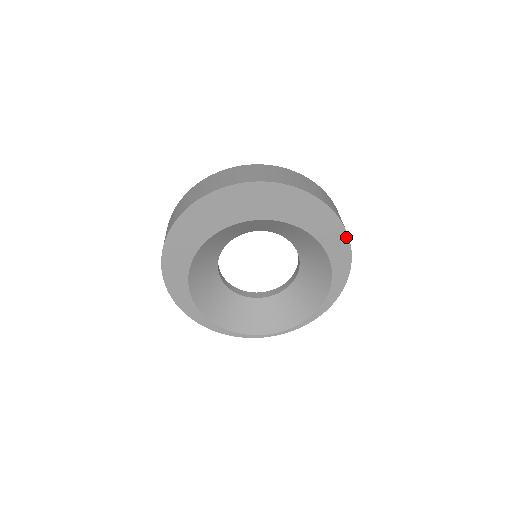
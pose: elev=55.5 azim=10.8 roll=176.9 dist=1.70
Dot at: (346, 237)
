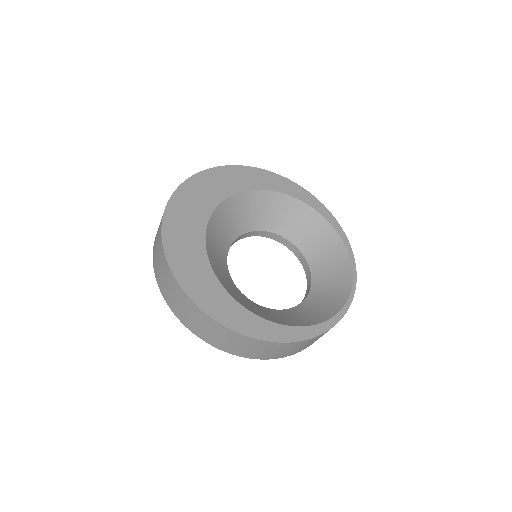
Dot at: (271, 173)
